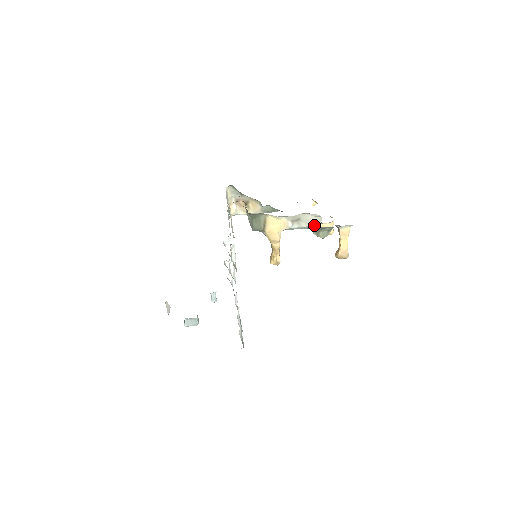
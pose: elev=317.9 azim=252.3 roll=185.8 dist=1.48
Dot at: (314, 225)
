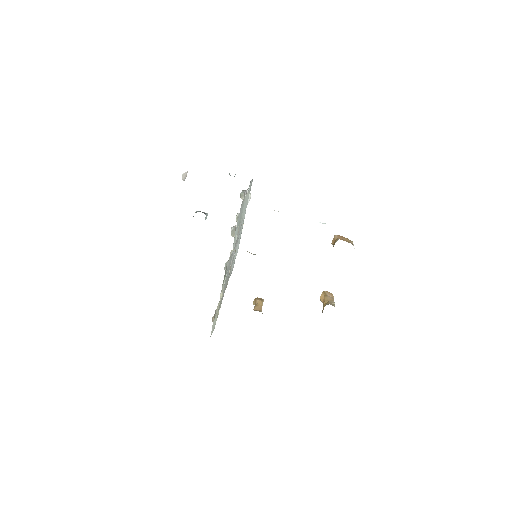
Dot at: occluded
